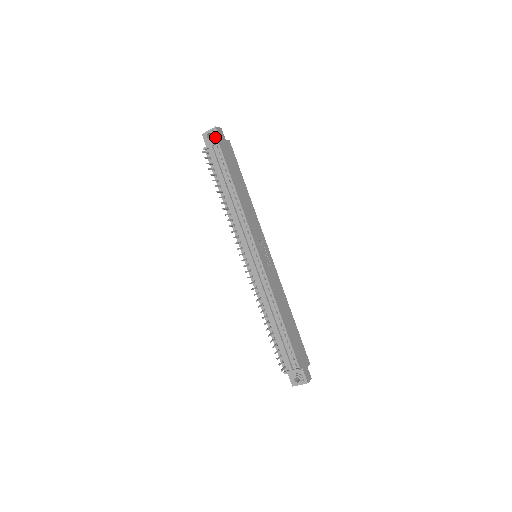
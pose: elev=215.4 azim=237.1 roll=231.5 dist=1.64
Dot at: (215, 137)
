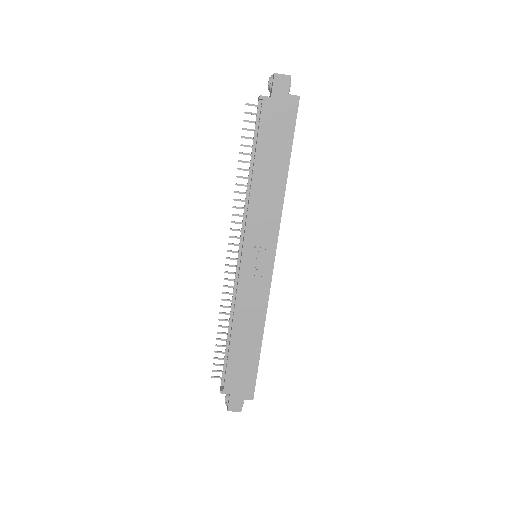
Dot at: (272, 88)
